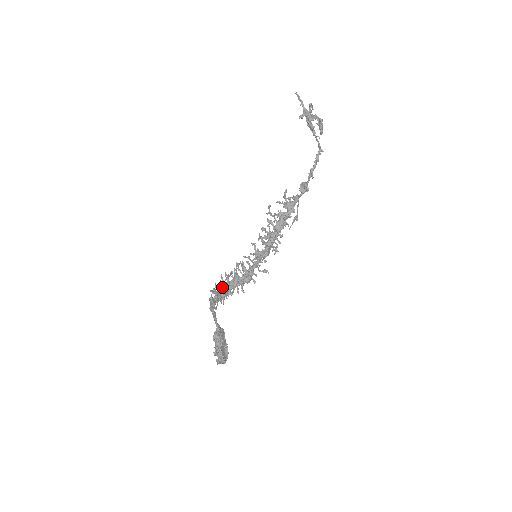
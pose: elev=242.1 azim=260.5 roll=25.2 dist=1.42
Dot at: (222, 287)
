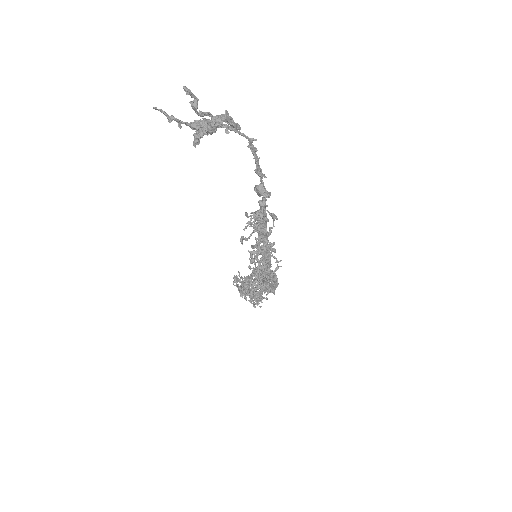
Dot at: (246, 292)
